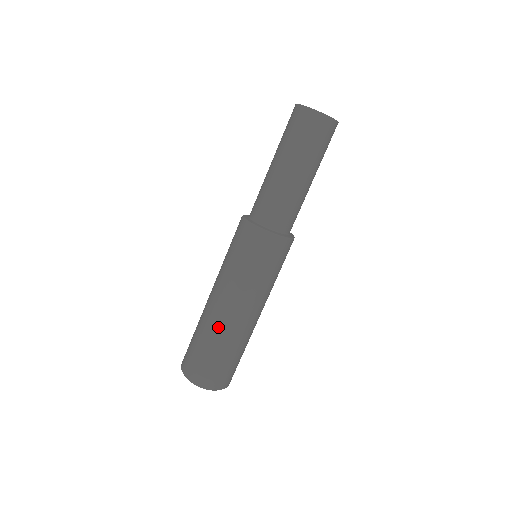
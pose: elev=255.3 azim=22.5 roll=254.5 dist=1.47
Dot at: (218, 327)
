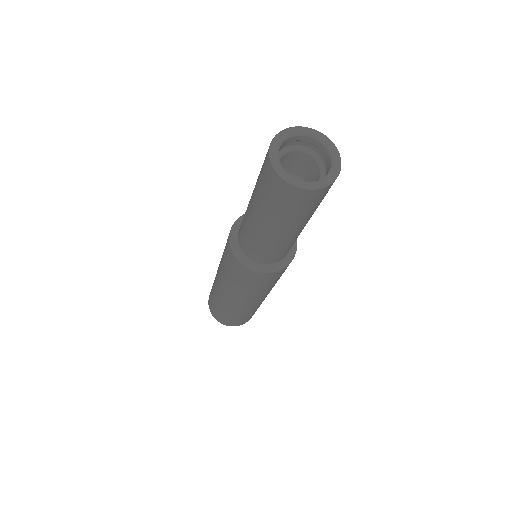
Dot at: (222, 302)
